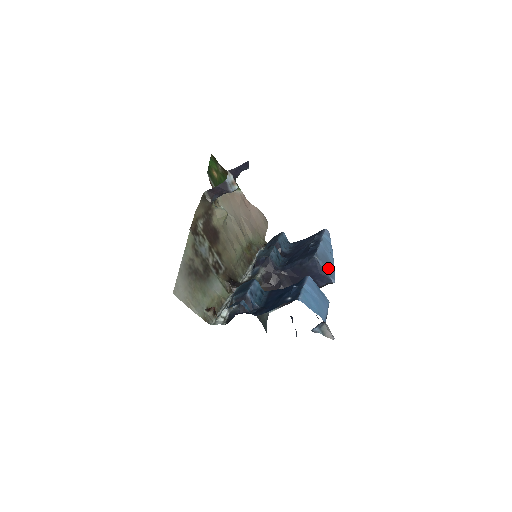
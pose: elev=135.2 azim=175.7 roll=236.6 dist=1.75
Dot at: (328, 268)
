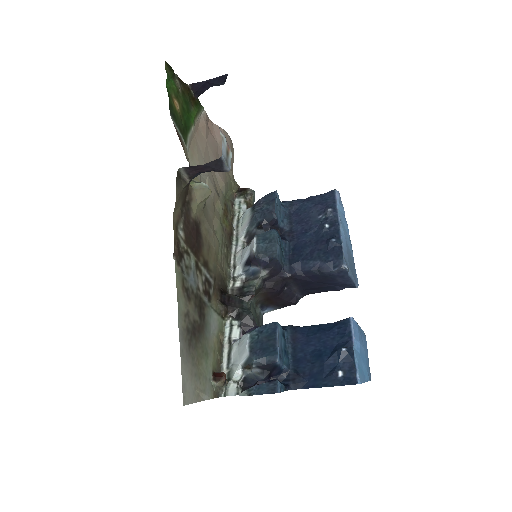
Dot at: (353, 271)
